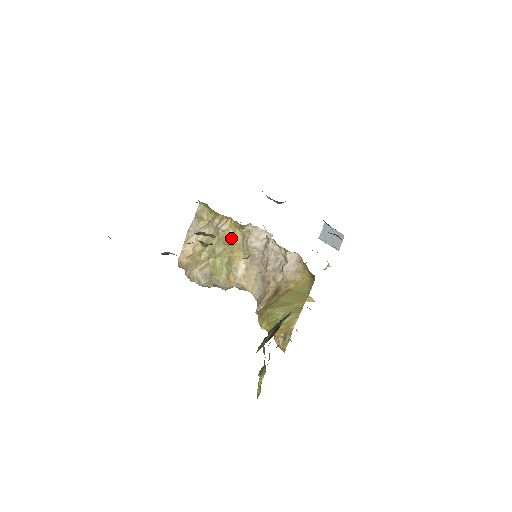
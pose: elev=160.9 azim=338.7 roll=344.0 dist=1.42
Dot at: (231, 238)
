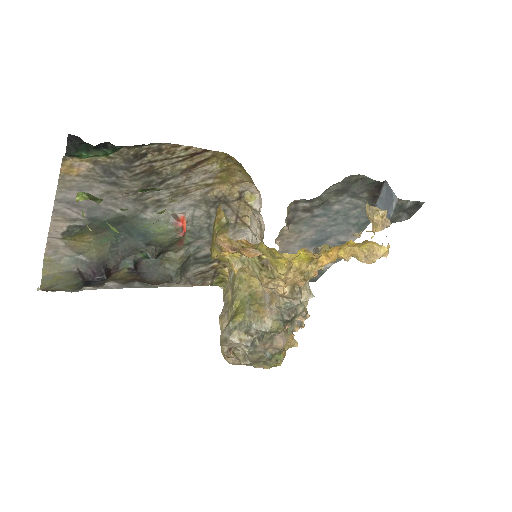
Dot at: (240, 274)
